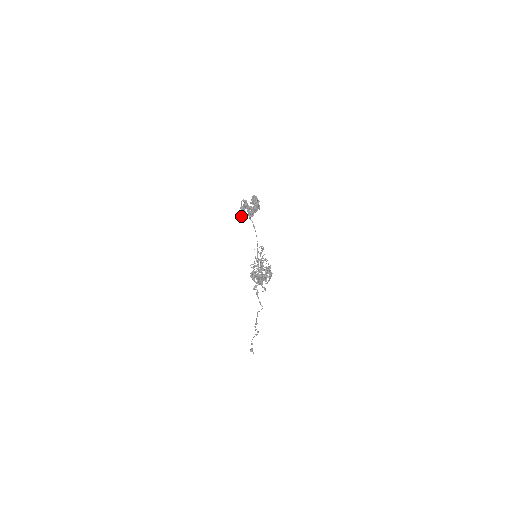
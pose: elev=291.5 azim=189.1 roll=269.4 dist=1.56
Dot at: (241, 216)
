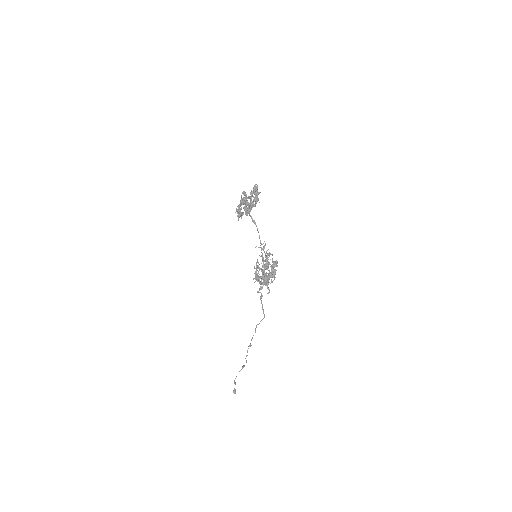
Dot at: (238, 213)
